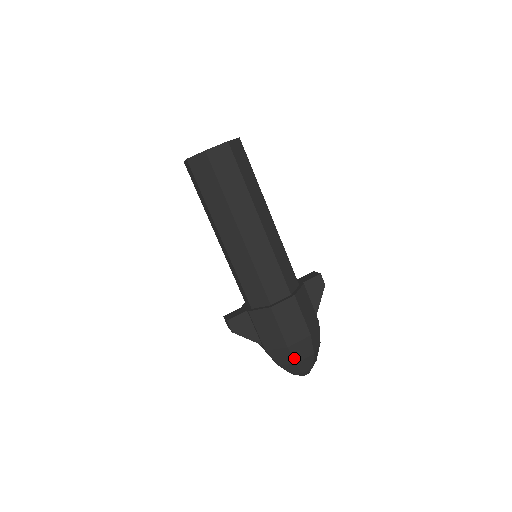
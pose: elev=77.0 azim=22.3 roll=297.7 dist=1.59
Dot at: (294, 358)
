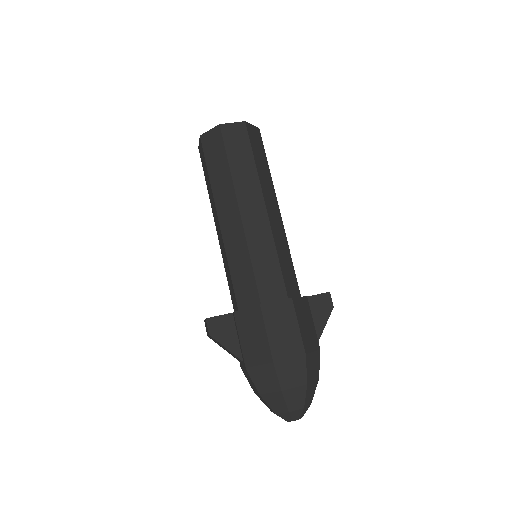
Dot at: (280, 382)
